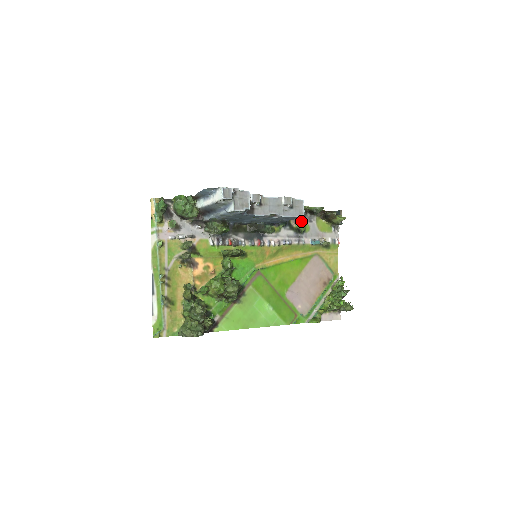
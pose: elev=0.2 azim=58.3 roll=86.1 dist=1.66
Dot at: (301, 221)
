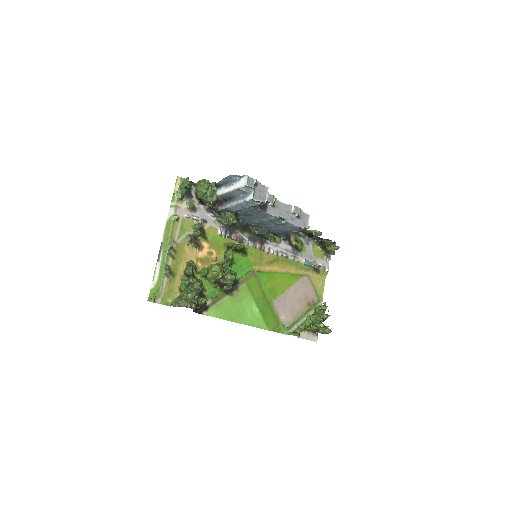
Dot at: (300, 241)
